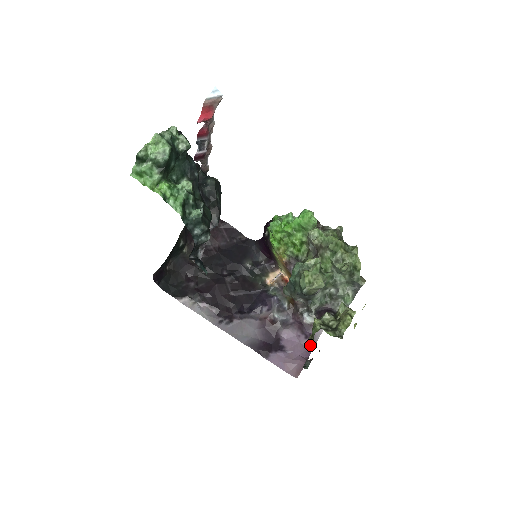
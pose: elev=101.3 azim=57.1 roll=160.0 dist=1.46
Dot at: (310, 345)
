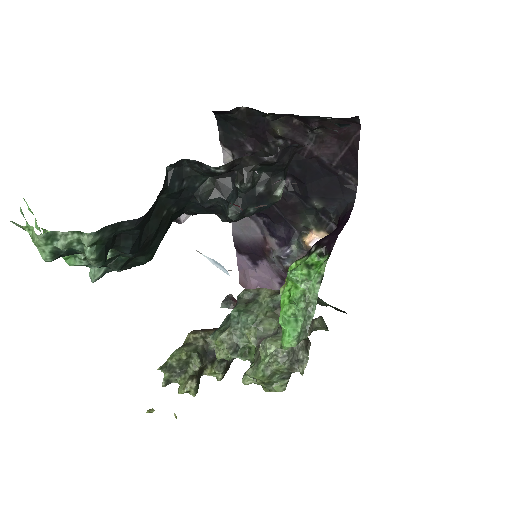
Dot at: (276, 288)
